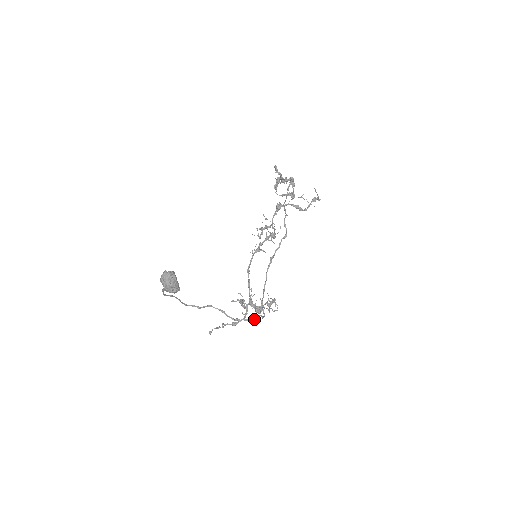
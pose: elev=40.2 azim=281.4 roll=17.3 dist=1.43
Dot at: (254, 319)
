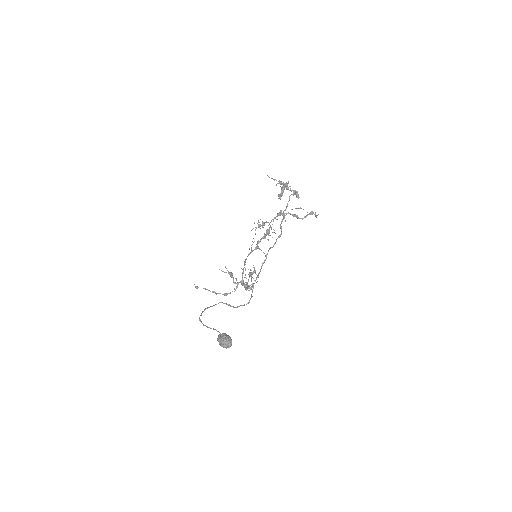
Dot at: (248, 303)
